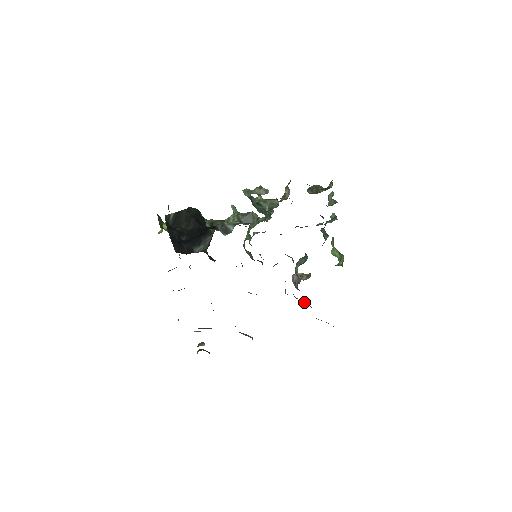
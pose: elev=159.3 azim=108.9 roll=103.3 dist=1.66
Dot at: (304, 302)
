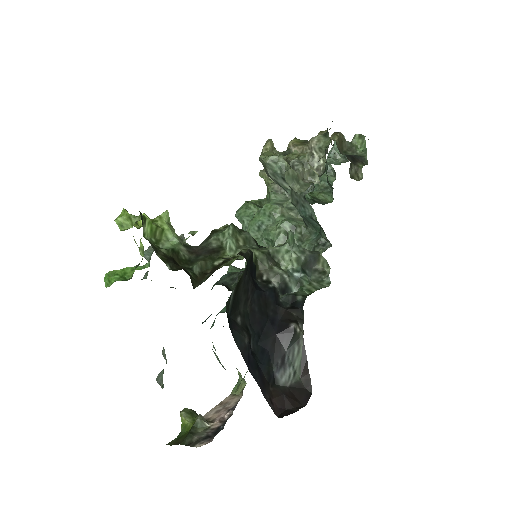
Dot at: occluded
